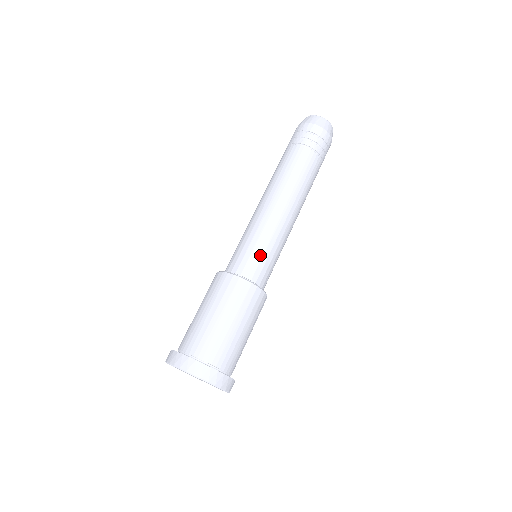
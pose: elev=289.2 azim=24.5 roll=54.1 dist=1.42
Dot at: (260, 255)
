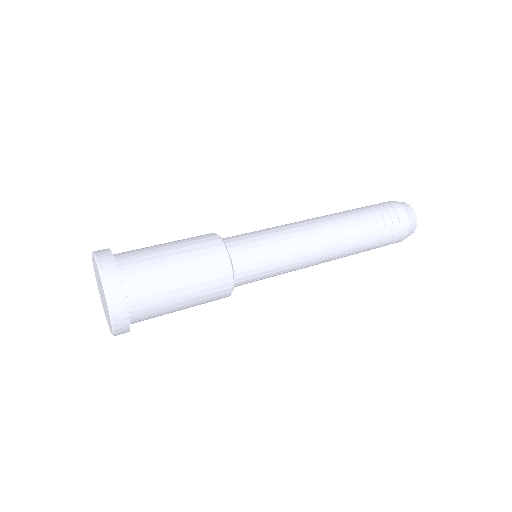
Dot at: (255, 239)
